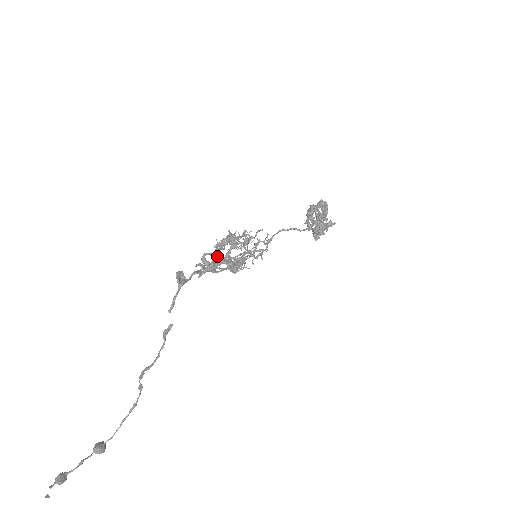
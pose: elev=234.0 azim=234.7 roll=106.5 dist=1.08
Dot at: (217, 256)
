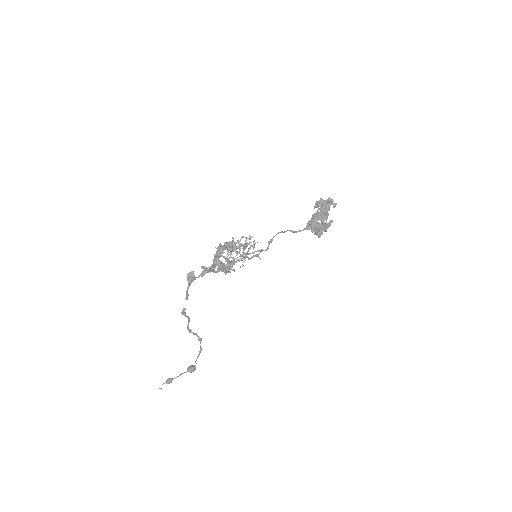
Dot at: (226, 257)
